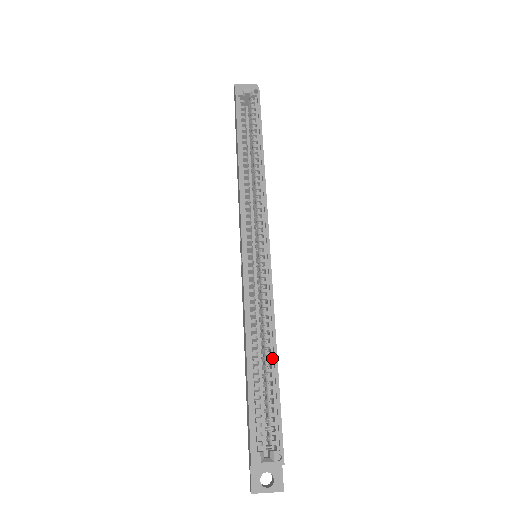
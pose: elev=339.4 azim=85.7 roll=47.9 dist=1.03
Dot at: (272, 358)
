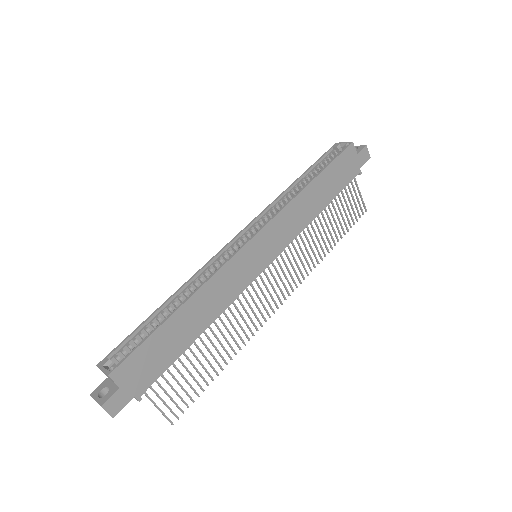
Dot at: (179, 308)
